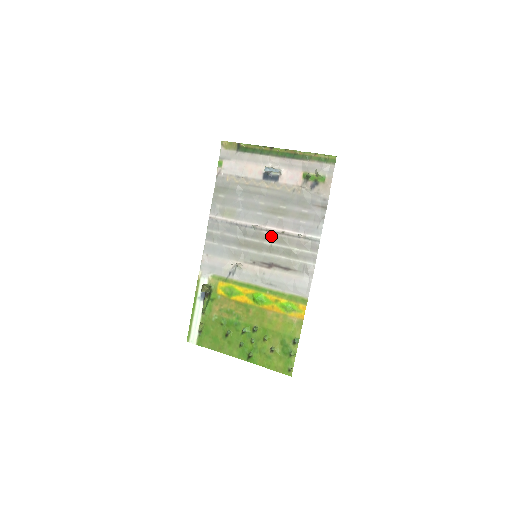
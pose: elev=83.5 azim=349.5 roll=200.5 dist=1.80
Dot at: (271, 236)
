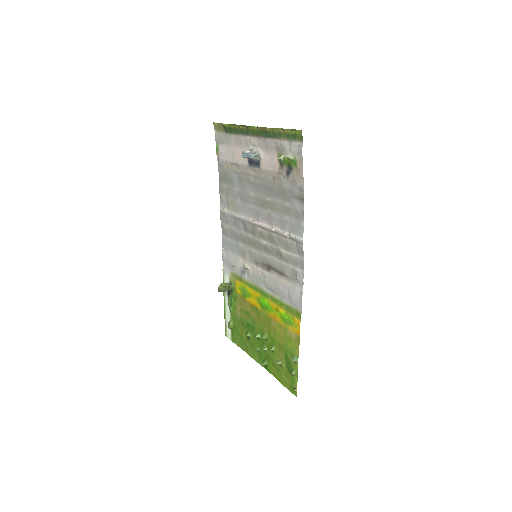
Dot at: (264, 234)
